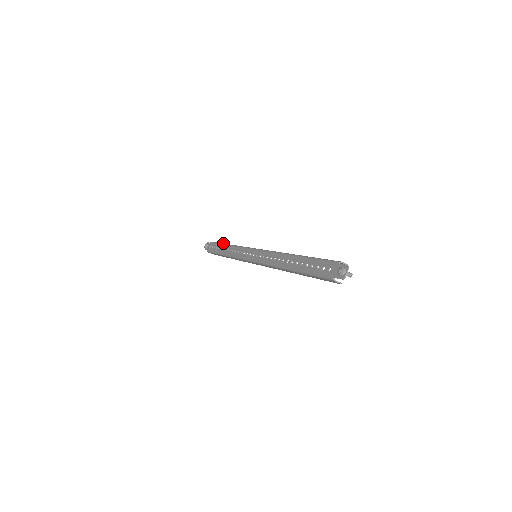
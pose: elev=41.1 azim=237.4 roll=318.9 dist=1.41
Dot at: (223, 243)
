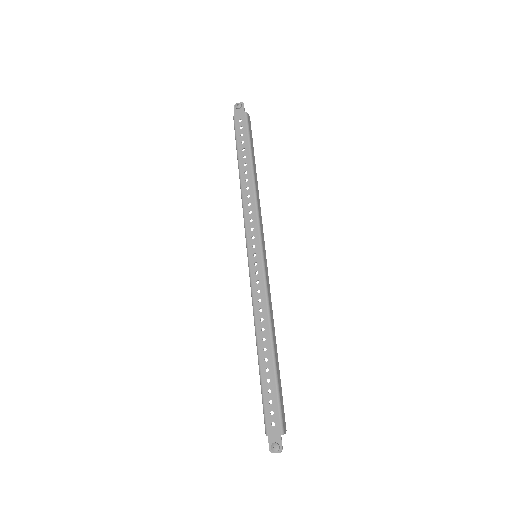
Dot at: (252, 153)
